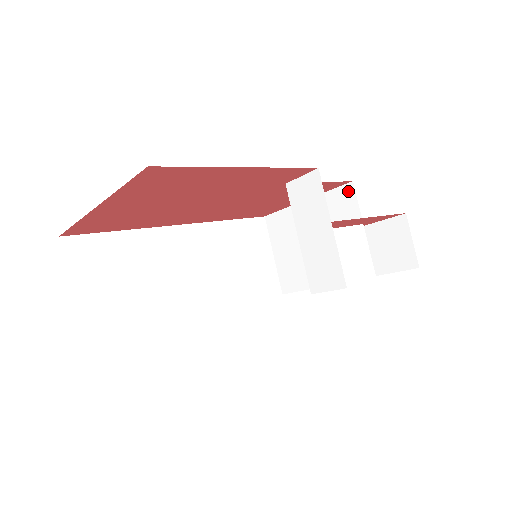
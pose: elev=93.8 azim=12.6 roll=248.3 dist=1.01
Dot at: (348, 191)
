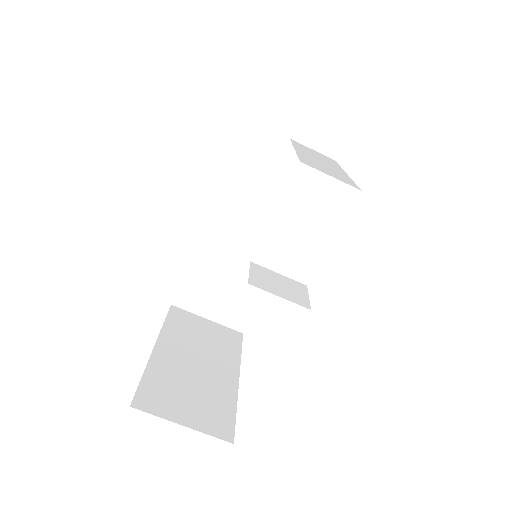
Dot at: occluded
